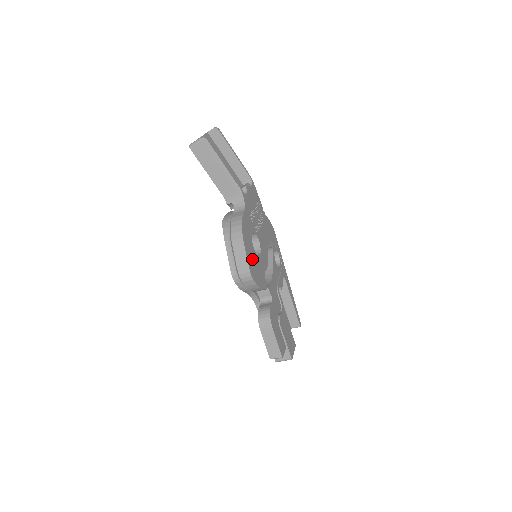
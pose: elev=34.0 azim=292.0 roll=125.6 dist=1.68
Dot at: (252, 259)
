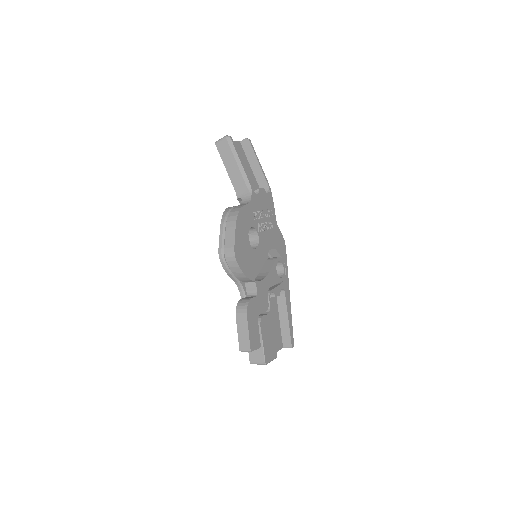
Dot at: (242, 245)
